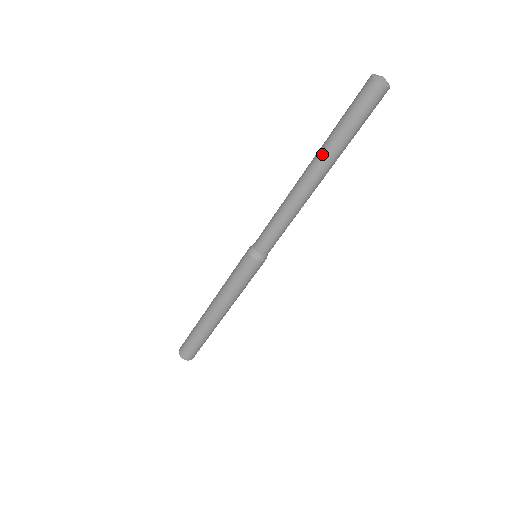
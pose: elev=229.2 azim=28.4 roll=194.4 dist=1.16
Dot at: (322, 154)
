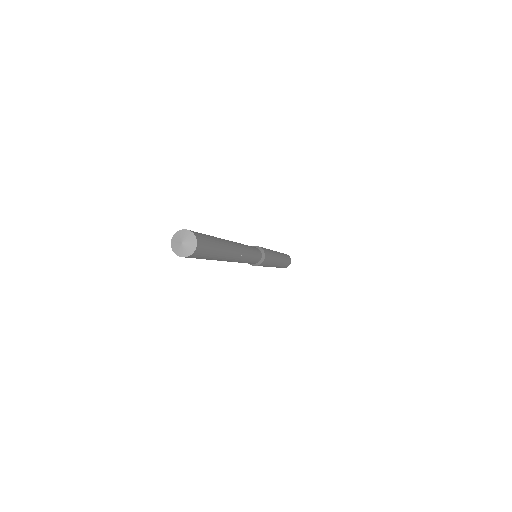
Dot at: occluded
